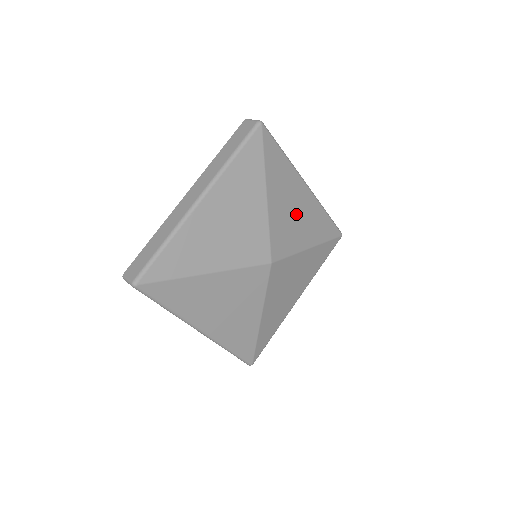
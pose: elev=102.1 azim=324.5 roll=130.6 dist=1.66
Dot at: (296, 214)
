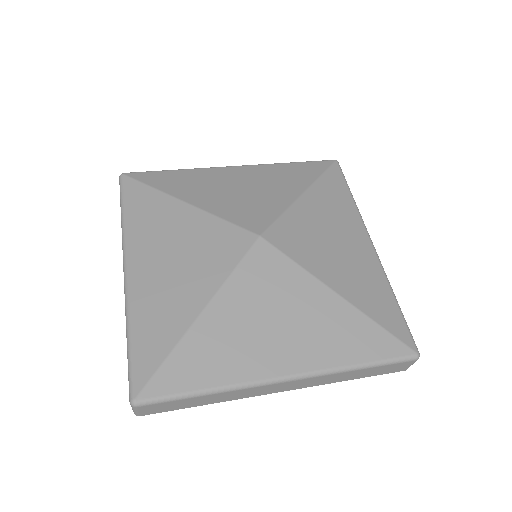
Dot at: (335, 244)
